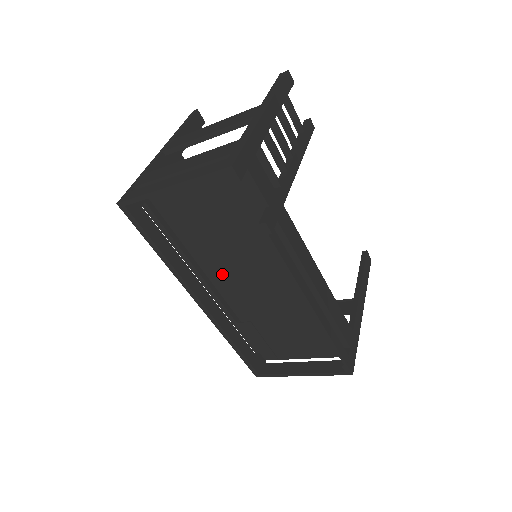
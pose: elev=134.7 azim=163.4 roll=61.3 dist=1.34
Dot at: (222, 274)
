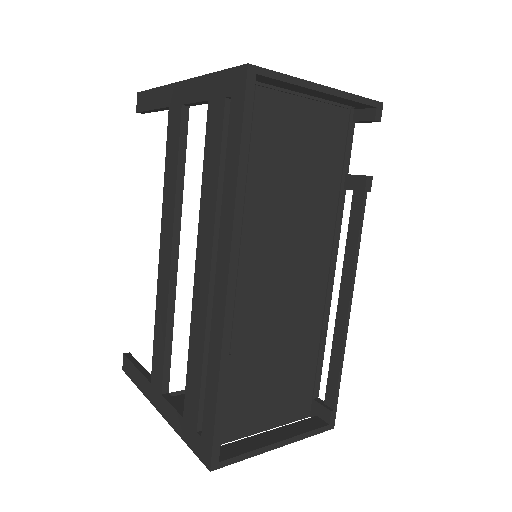
Dot at: (249, 254)
